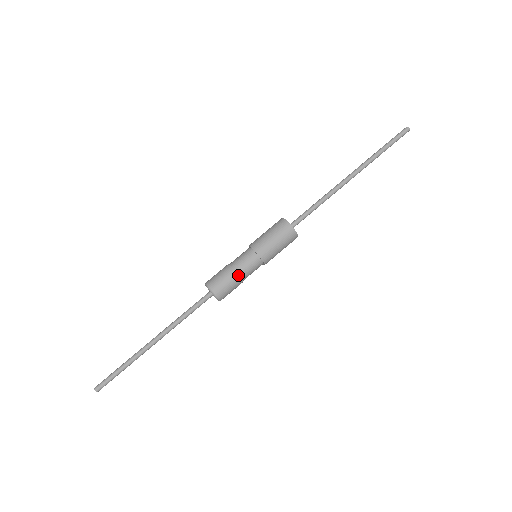
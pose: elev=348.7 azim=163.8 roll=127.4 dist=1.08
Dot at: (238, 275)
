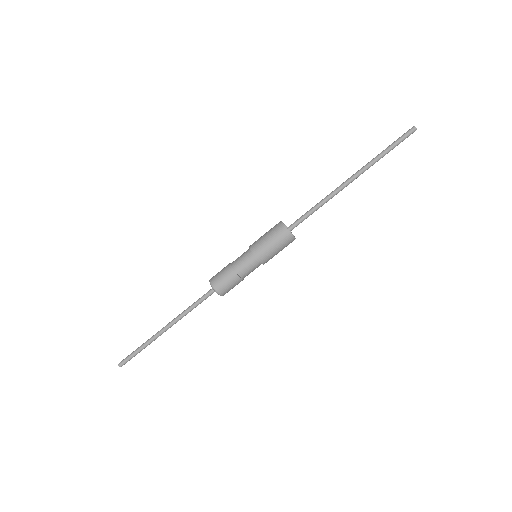
Dot at: (238, 276)
